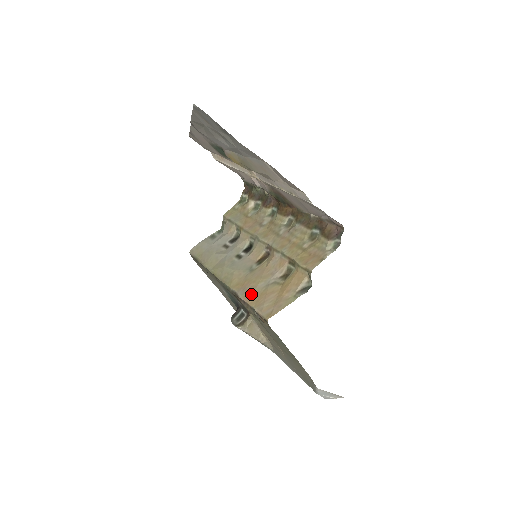
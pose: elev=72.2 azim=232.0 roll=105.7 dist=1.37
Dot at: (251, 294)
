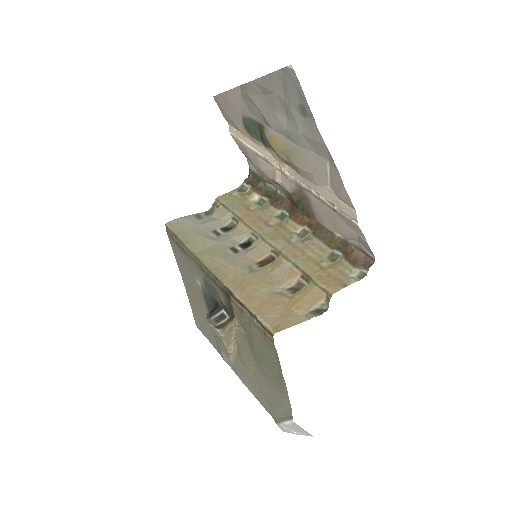
Dot at: (252, 298)
